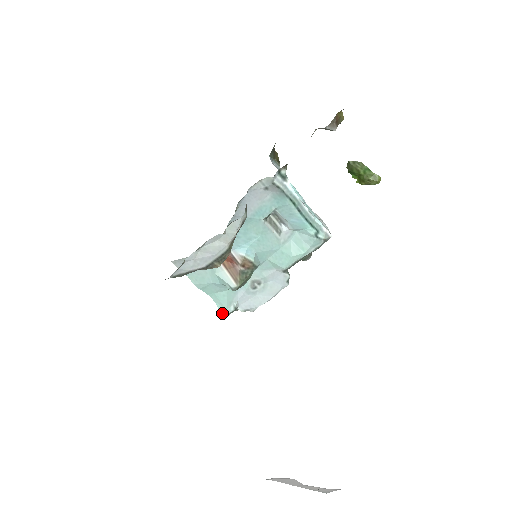
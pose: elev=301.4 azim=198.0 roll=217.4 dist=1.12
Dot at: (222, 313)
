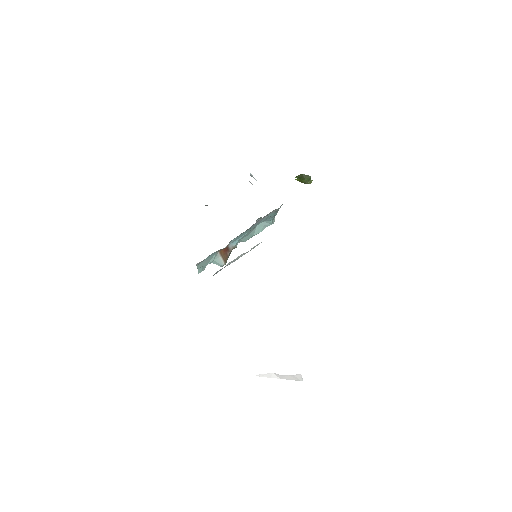
Dot at: occluded
